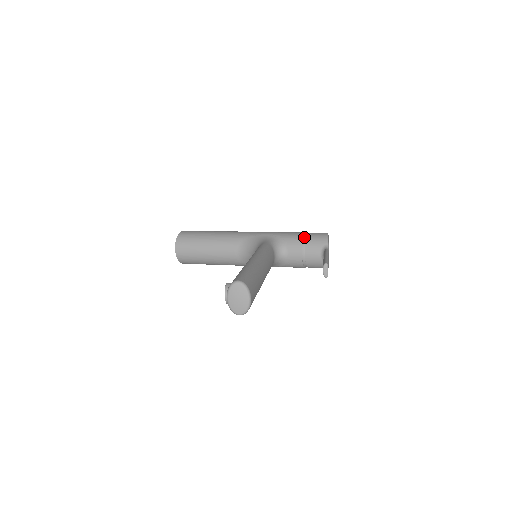
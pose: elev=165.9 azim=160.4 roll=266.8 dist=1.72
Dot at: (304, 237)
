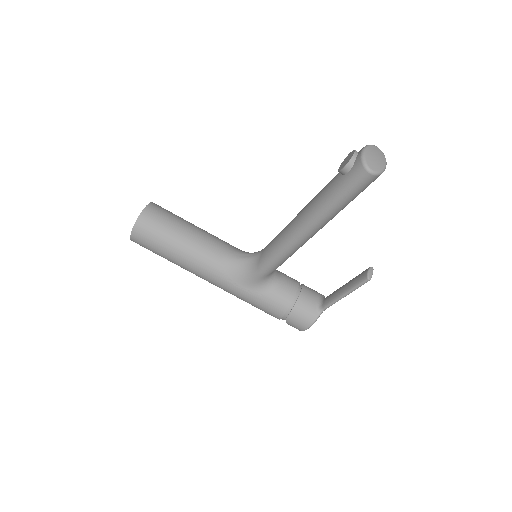
Dot at: occluded
